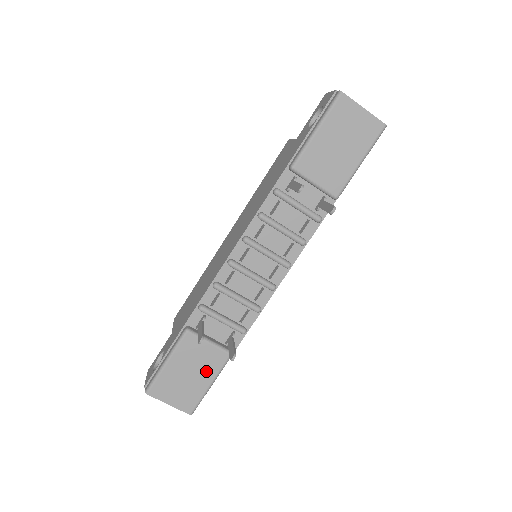
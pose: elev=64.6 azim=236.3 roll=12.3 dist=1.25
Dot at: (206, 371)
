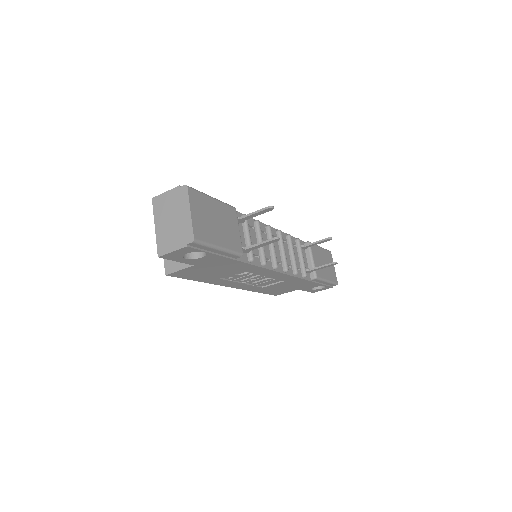
Dot at: (226, 238)
